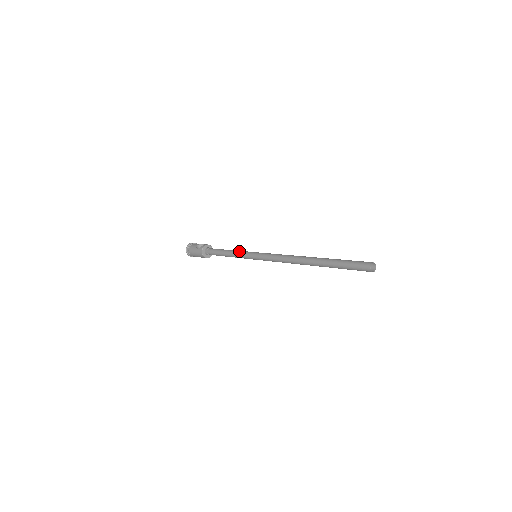
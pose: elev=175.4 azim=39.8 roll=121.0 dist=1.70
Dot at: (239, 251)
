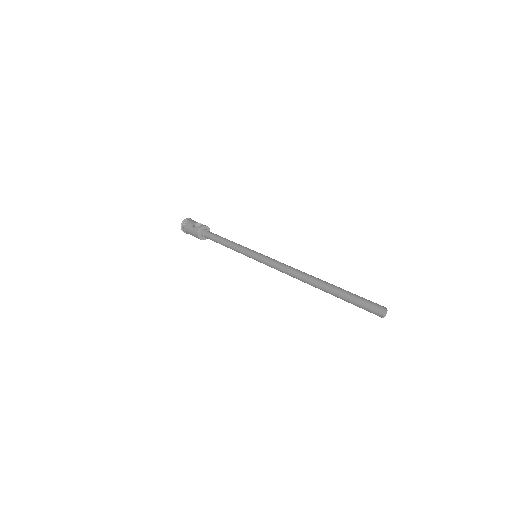
Dot at: (239, 245)
